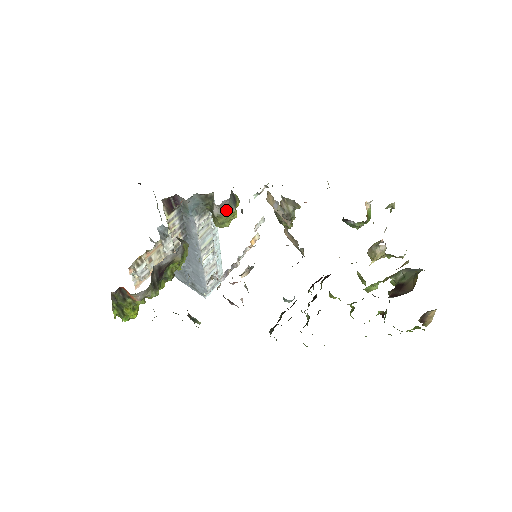
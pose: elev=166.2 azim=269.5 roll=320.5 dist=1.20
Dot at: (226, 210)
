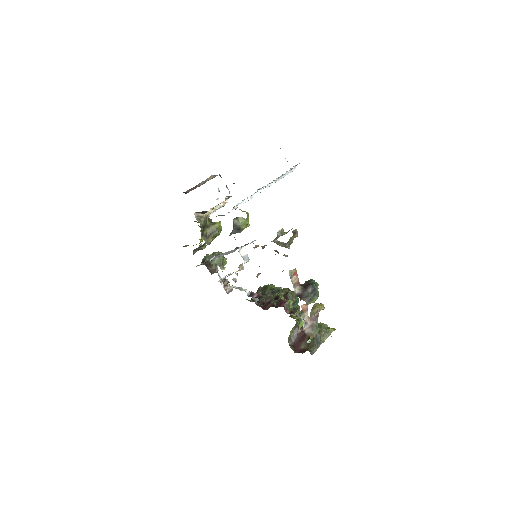
Dot at: occluded
